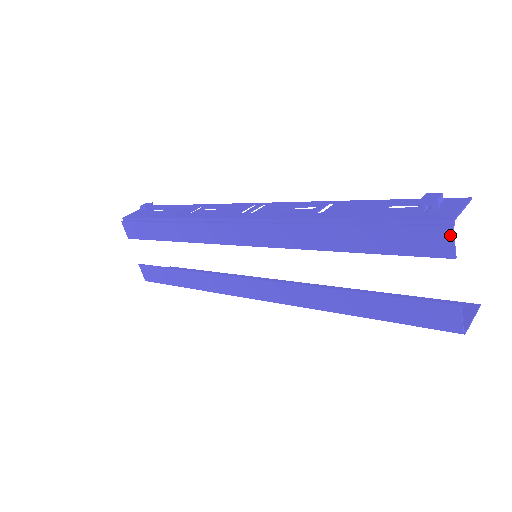
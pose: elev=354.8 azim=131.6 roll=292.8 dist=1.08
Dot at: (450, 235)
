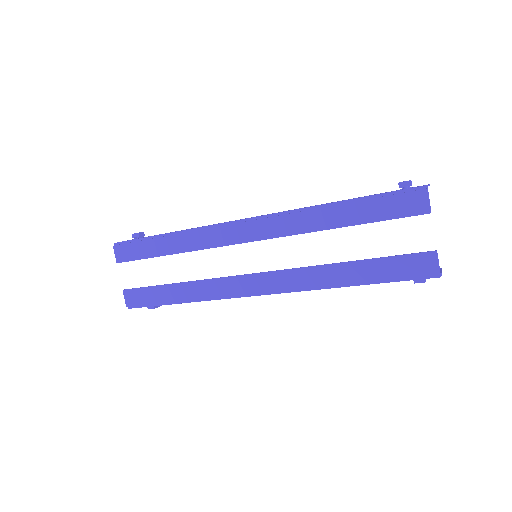
Dot at: (426, 195)
